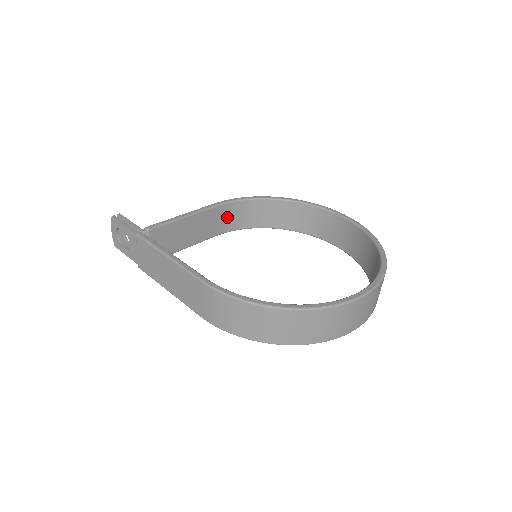
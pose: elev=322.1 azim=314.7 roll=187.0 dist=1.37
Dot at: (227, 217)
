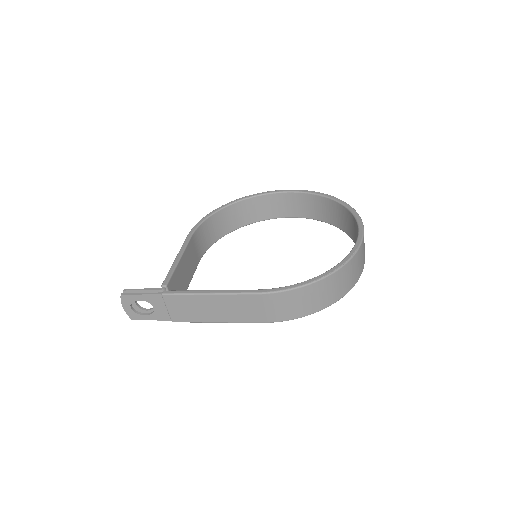
Dot at: (199, 242)
